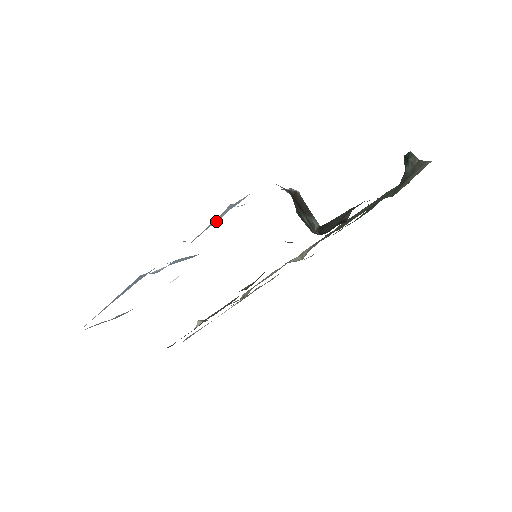
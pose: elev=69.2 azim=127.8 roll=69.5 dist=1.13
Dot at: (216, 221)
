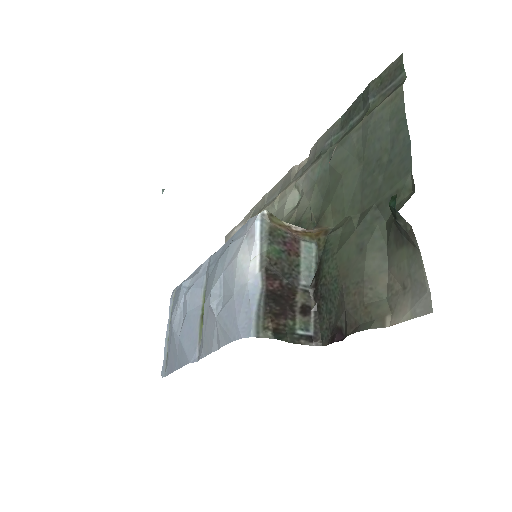
Dot at: (214, 347)
